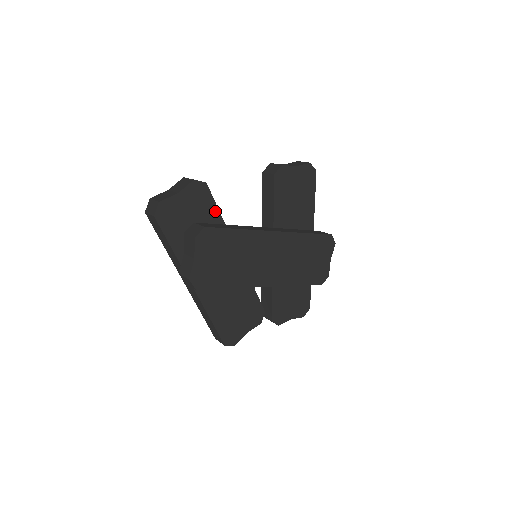
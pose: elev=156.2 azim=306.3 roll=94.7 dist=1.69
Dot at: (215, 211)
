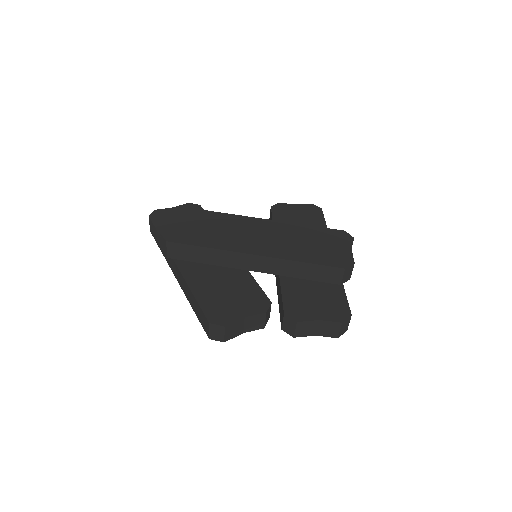
Dot at: occluded
